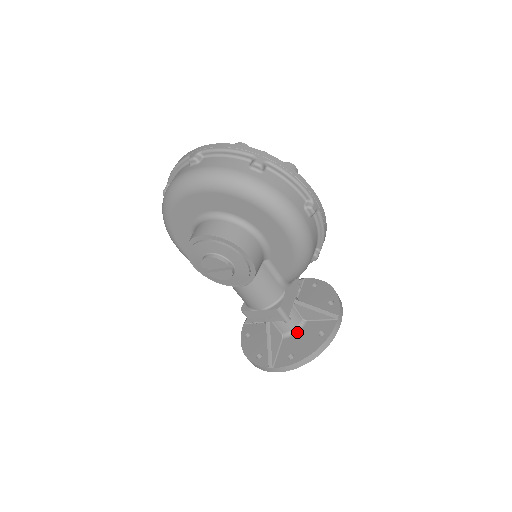
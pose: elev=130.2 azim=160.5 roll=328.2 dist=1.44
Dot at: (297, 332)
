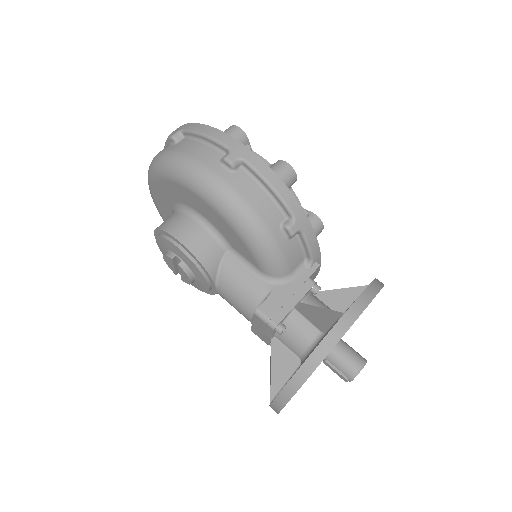
Dot at: (310, 352)
